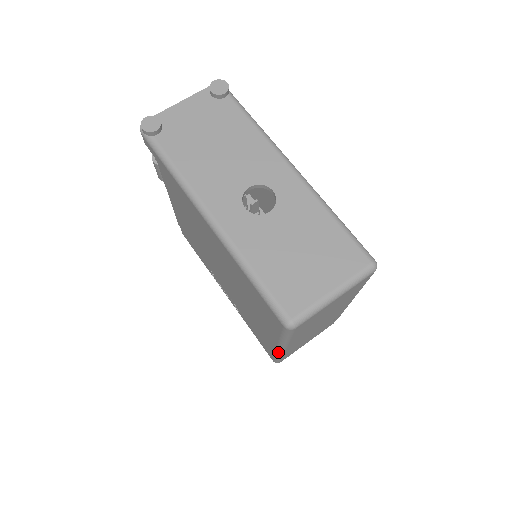
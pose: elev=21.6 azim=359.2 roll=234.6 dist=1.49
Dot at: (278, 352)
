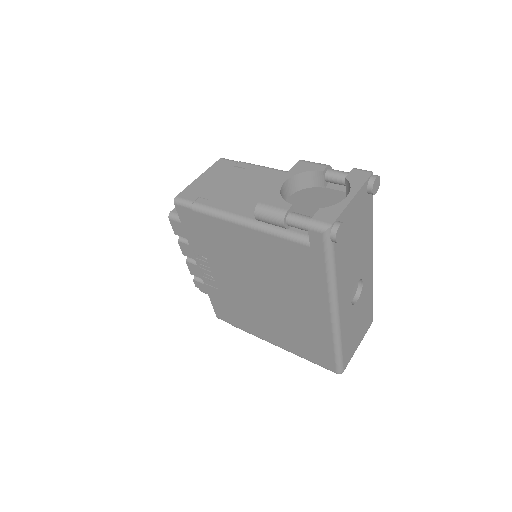
Dot at: (262, 339)
